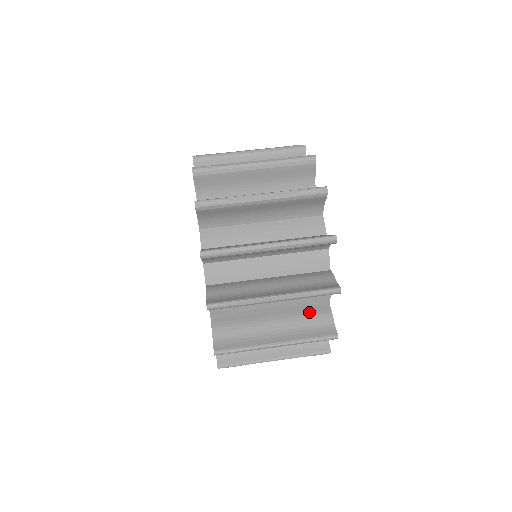
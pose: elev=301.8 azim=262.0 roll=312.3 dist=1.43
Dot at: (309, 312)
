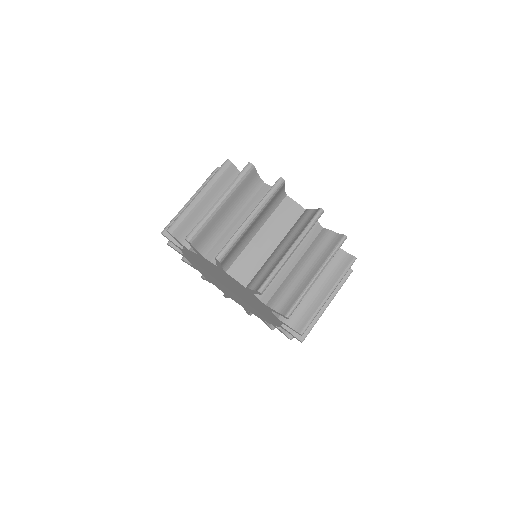
Dot at: (297, 223)
